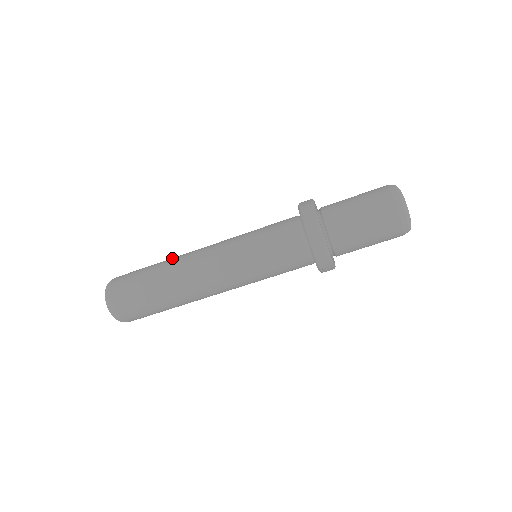
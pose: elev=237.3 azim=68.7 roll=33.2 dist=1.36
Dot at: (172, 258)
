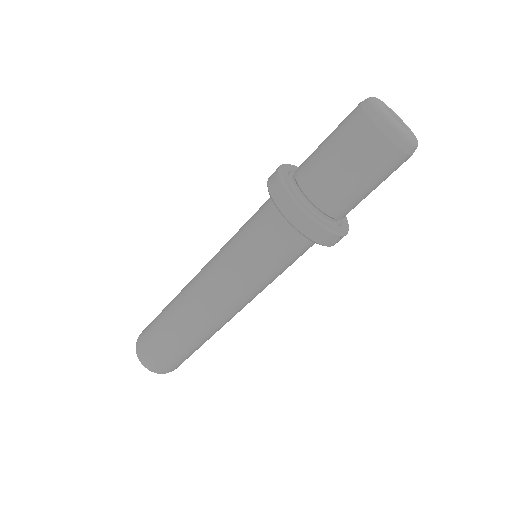
Dot at: (177, 295)
